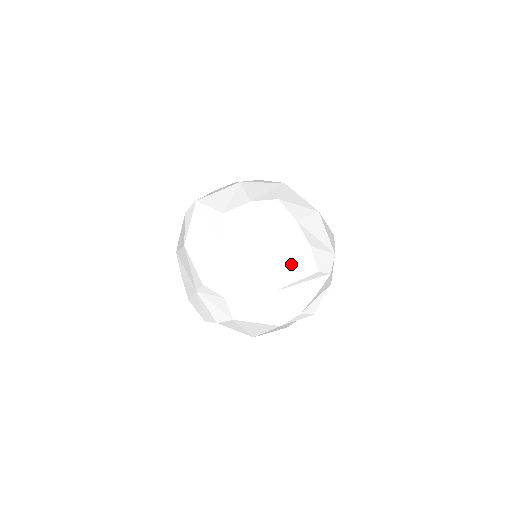
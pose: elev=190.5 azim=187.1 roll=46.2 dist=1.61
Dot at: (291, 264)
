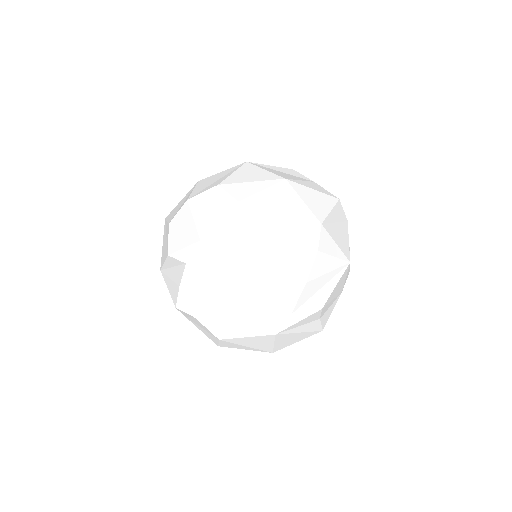
Dot at: (246, 257)
